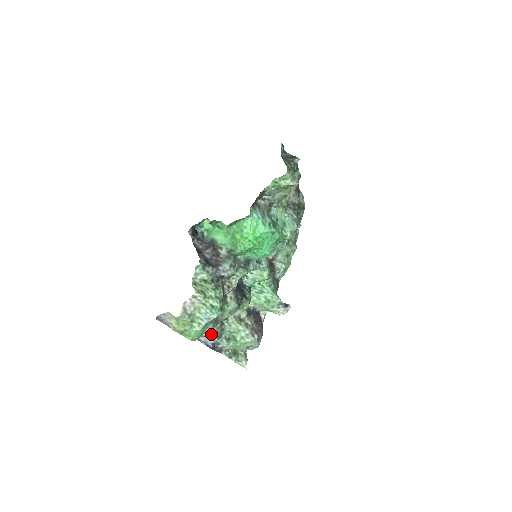
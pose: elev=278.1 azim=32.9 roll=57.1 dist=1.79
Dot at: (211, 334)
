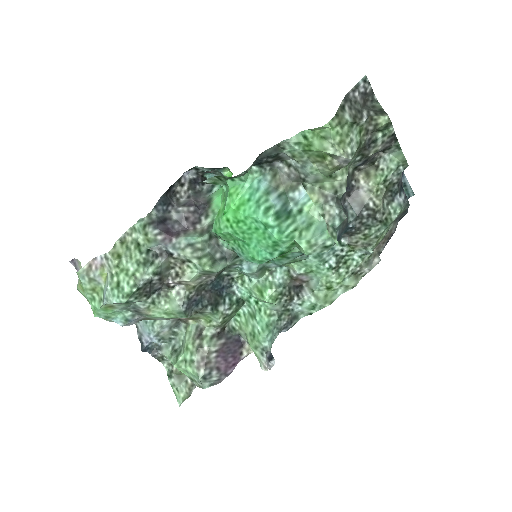
Dot at: (150, 328)
